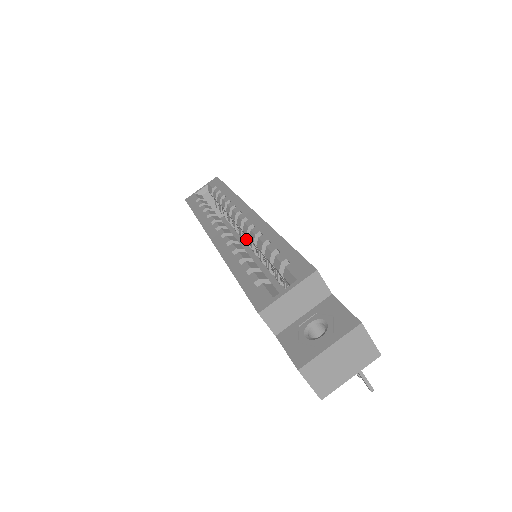
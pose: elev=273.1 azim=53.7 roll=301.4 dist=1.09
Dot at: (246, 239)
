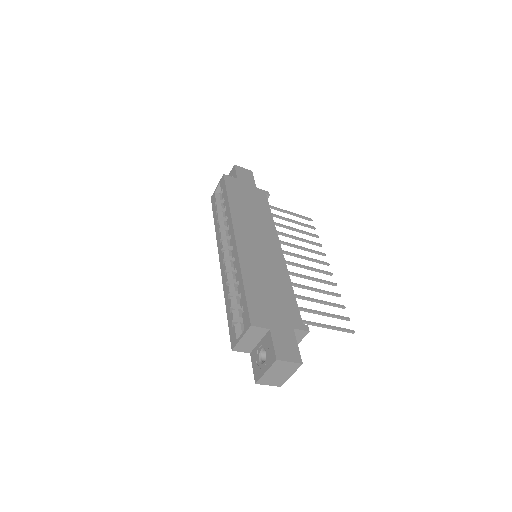
Dot at: occluded
